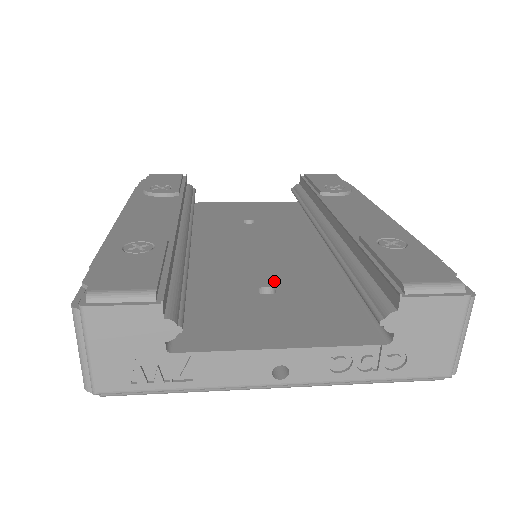
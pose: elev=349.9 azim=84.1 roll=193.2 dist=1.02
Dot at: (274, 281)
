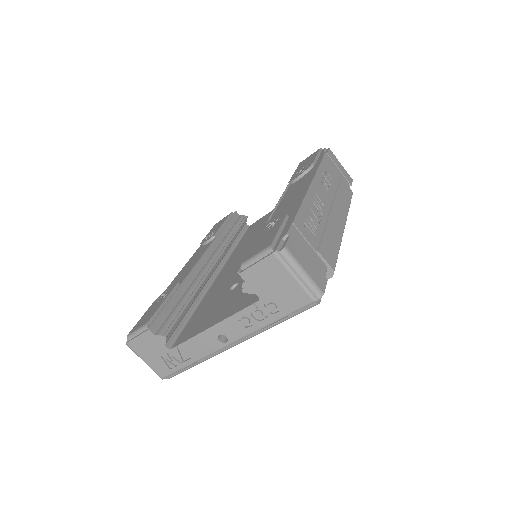
Dot at: occluded
